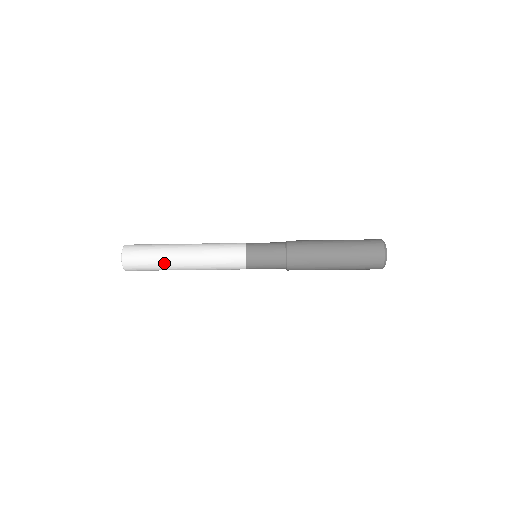
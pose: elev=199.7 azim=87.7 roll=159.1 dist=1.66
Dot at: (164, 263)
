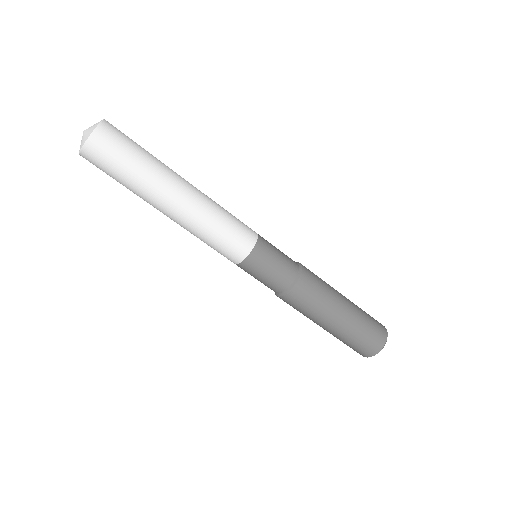
Dot at: (160, 165)
